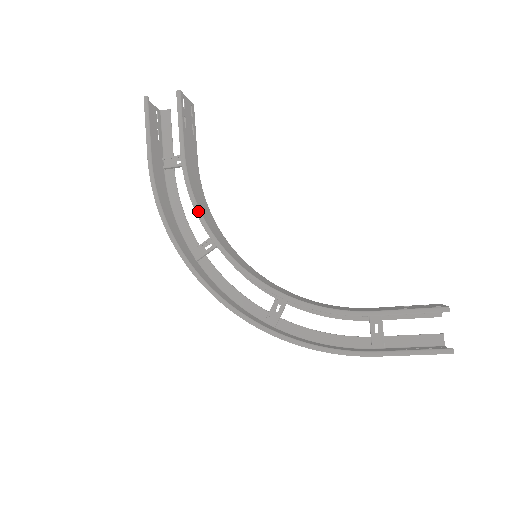
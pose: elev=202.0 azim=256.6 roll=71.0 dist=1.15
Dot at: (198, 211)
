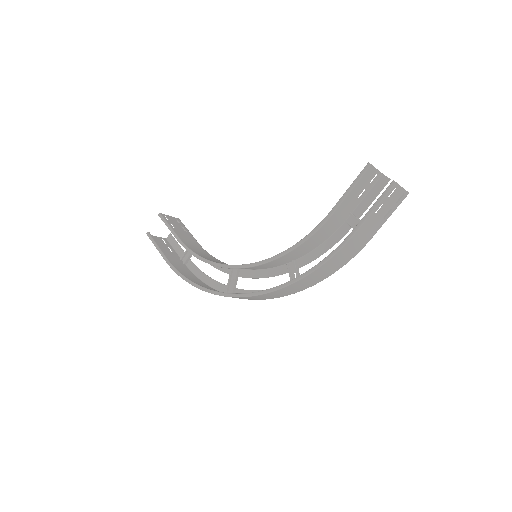
Dot at: (204, 260)
